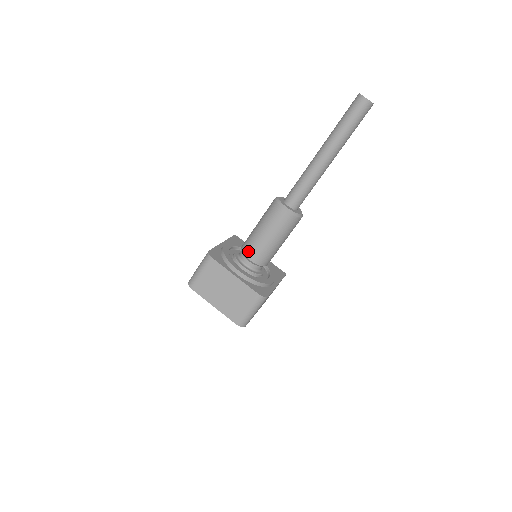
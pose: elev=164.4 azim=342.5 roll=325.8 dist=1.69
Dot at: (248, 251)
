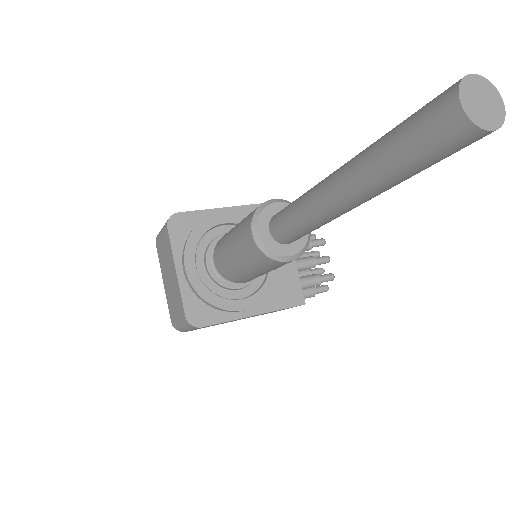
Dot at: (216, 248)
